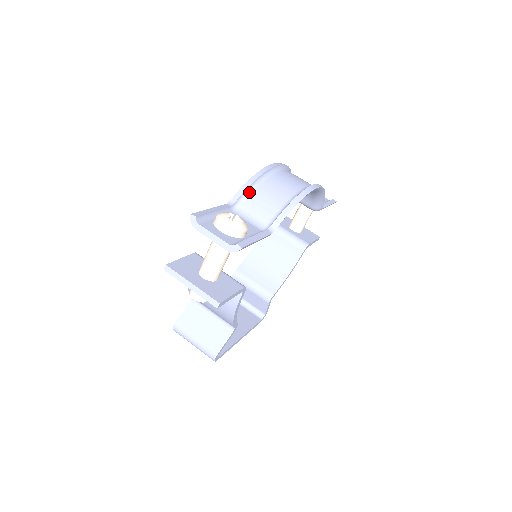
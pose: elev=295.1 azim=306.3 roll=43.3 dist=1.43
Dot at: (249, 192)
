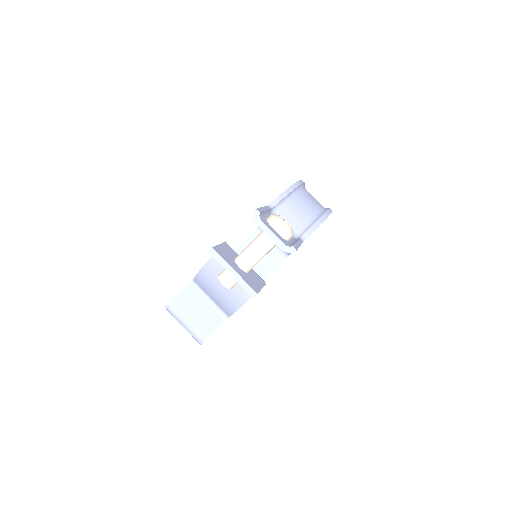
Dot at: (285, 200)
